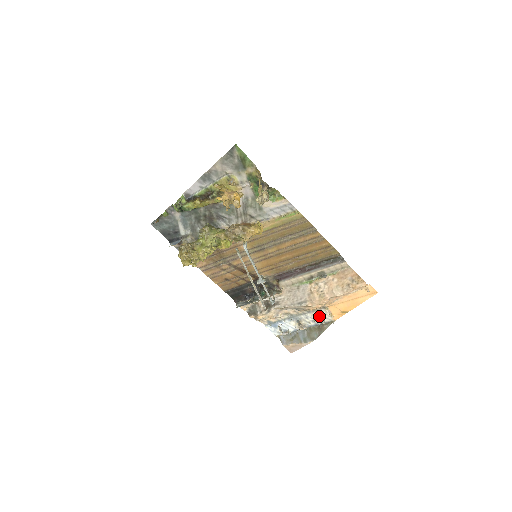
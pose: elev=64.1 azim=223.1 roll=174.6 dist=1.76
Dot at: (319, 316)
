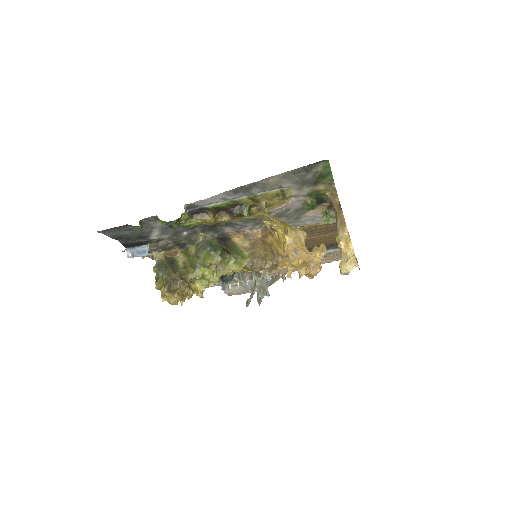
Dot at: occluded
